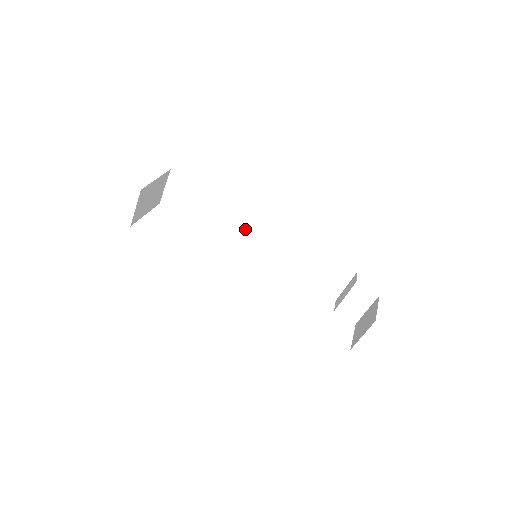
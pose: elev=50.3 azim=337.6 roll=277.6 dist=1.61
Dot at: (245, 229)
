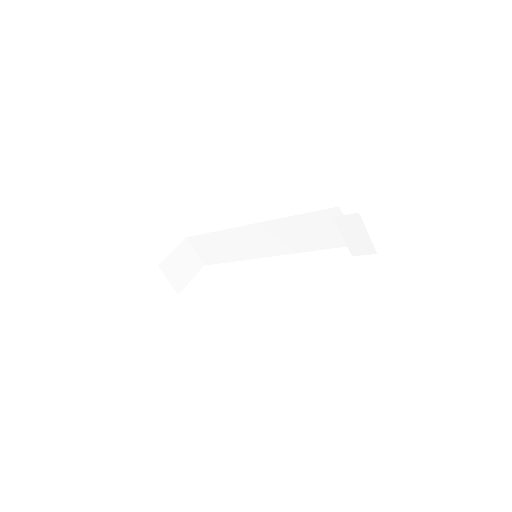
Dot at: (251, 241)
